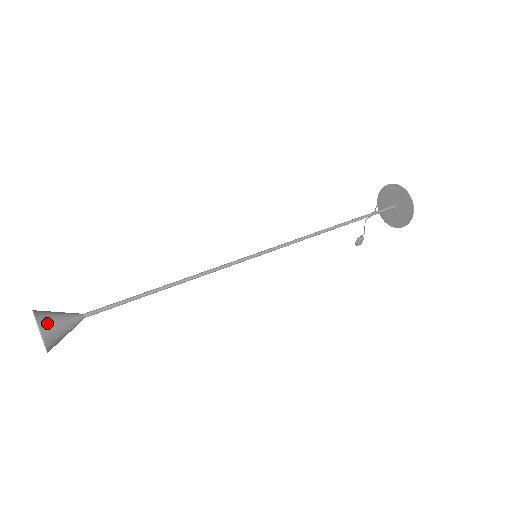
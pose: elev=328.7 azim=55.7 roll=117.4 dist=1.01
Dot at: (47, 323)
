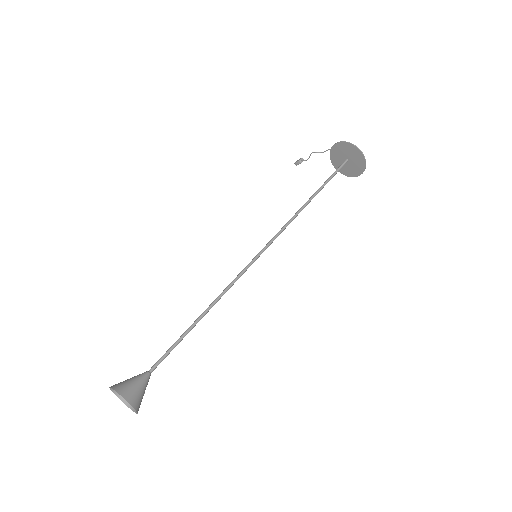
Dot at: (137, 401)
